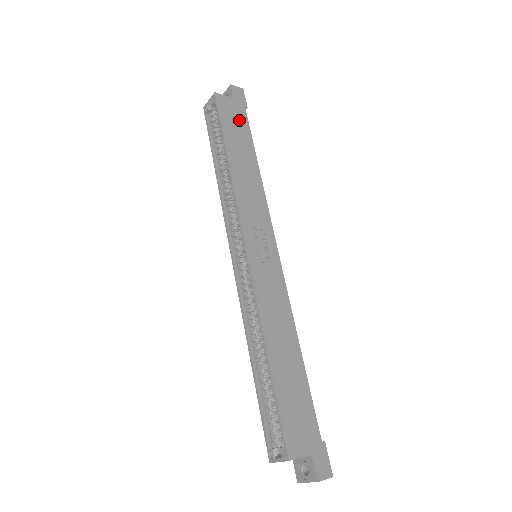
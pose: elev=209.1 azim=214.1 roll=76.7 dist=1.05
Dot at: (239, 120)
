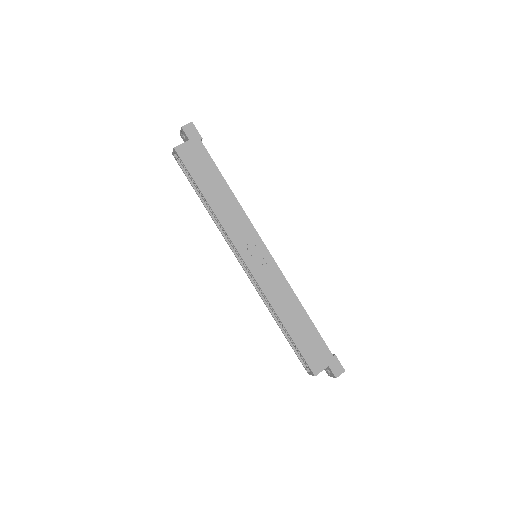
Dot at: (201, 158)
